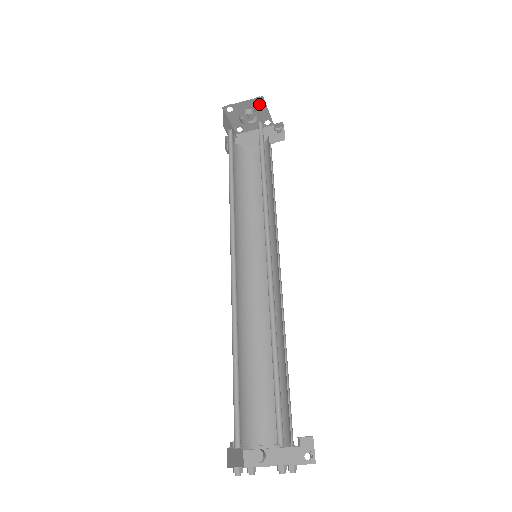
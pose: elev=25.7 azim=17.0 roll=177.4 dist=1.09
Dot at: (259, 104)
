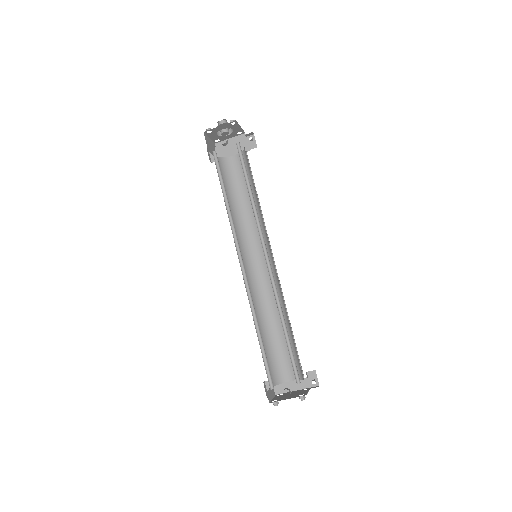
Dot at: (233, 125)
